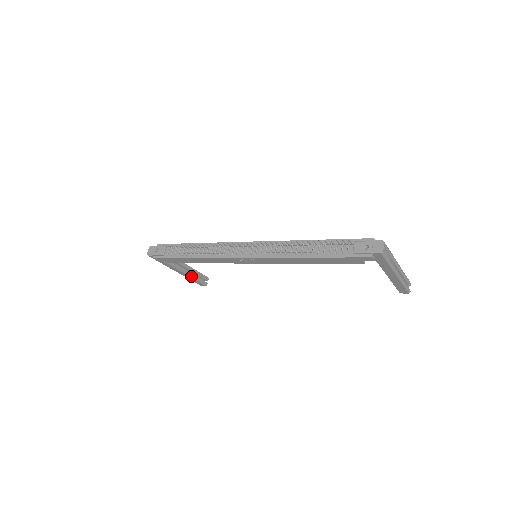
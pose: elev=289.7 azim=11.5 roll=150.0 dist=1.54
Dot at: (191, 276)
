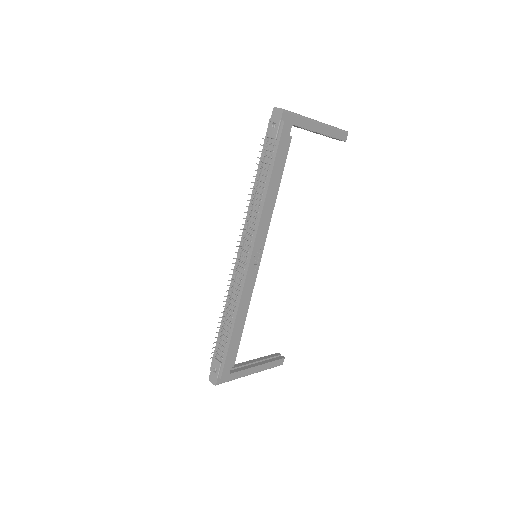
Dot at: (264, 363)
